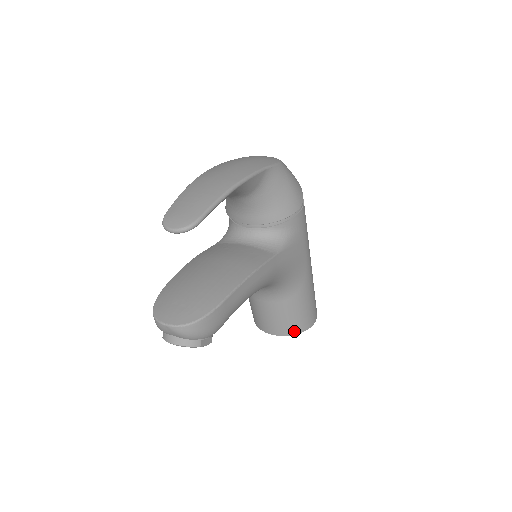
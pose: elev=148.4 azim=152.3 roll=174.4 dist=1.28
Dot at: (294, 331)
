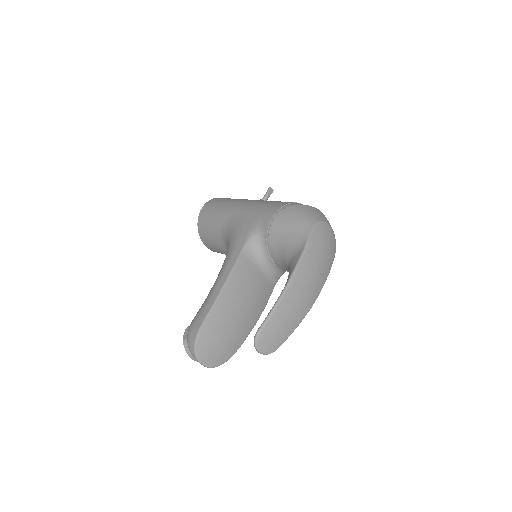
Dot at: occluded
